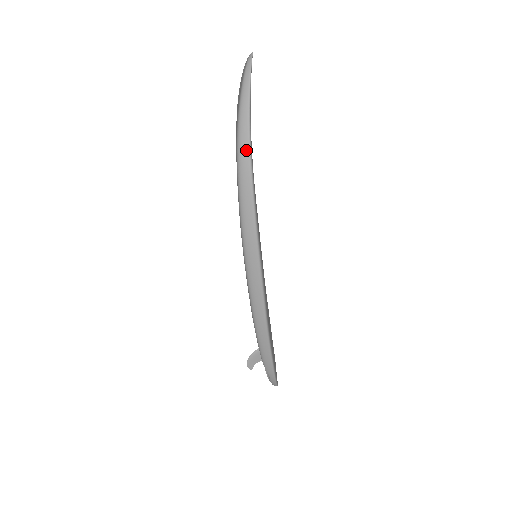
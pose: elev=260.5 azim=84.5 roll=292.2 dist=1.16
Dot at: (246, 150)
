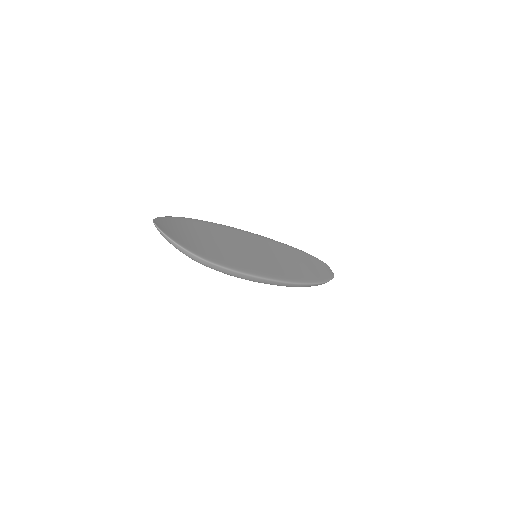
Dot at: (199, 260)
